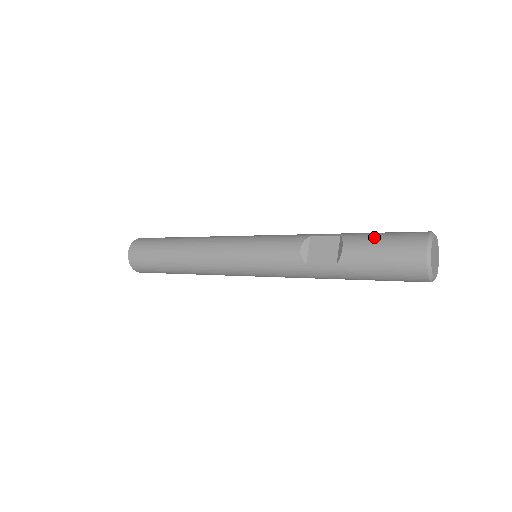
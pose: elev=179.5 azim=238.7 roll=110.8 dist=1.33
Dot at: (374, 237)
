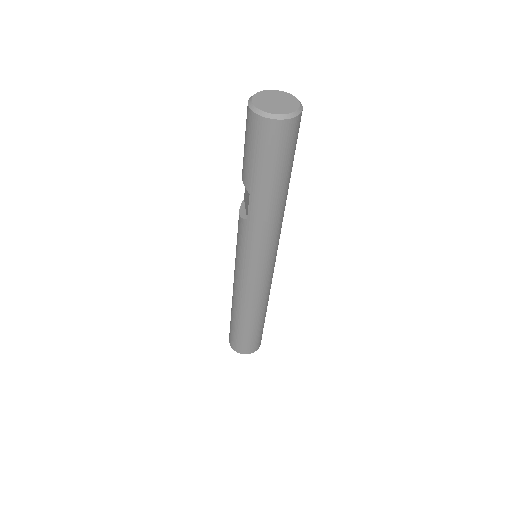
Dot at: occluded
